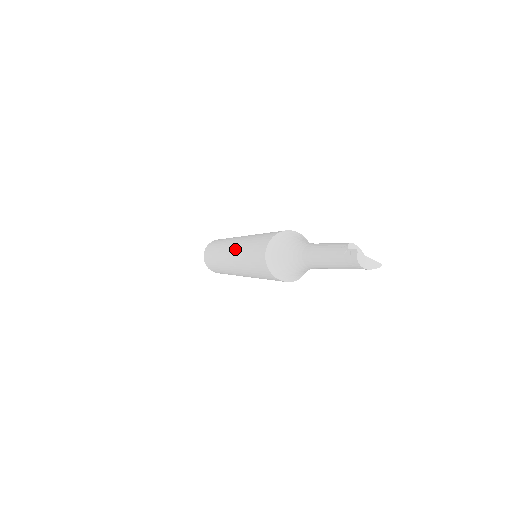
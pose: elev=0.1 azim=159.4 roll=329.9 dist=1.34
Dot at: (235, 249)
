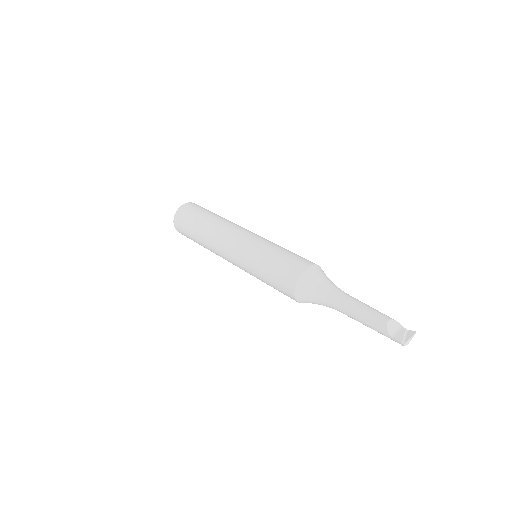
Dot at: (240, 267)
